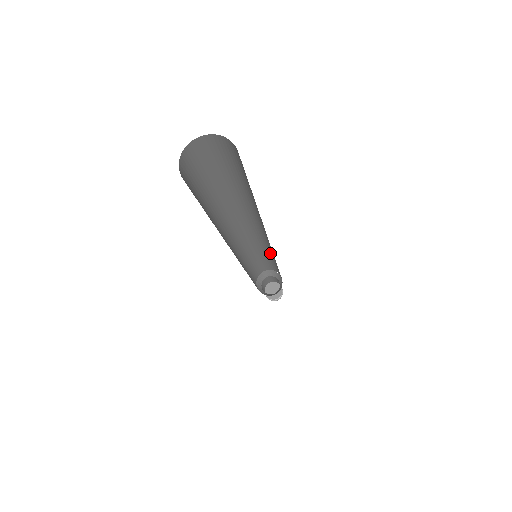
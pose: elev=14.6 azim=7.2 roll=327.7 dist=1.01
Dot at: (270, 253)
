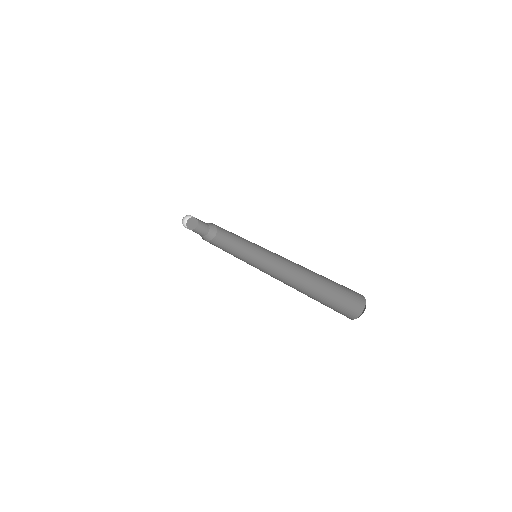
Dot at: (248, 243)
